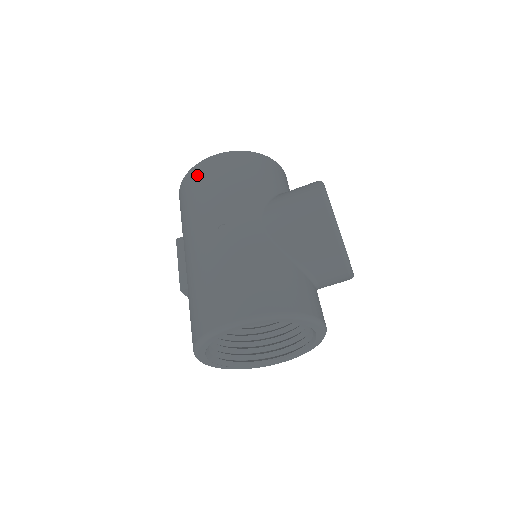
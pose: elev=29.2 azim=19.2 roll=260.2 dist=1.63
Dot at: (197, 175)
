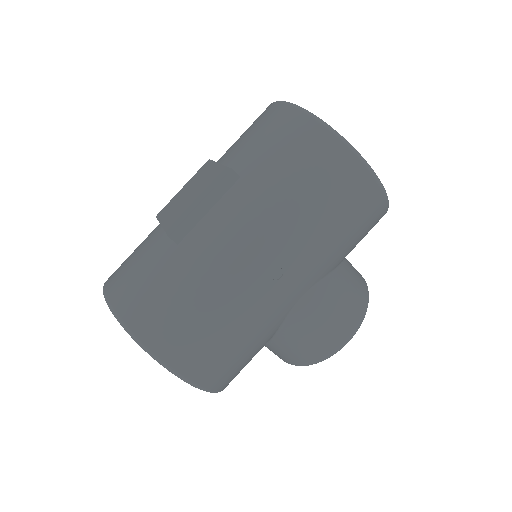
Dot at: (338, 167)
